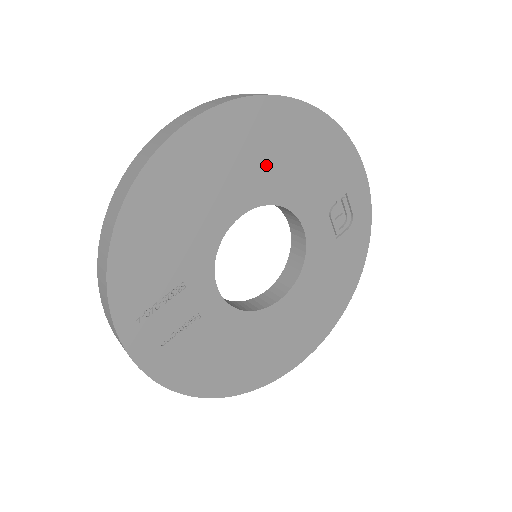
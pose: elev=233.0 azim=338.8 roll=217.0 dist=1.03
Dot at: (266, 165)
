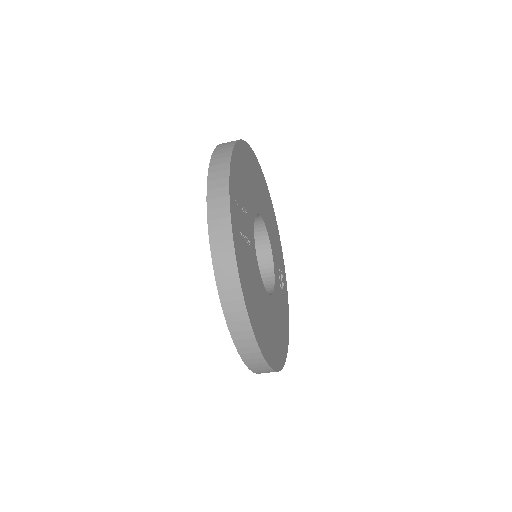
Dot at: (265, 207)
